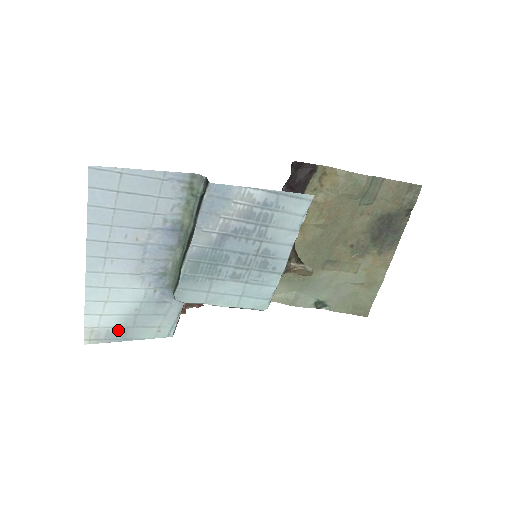
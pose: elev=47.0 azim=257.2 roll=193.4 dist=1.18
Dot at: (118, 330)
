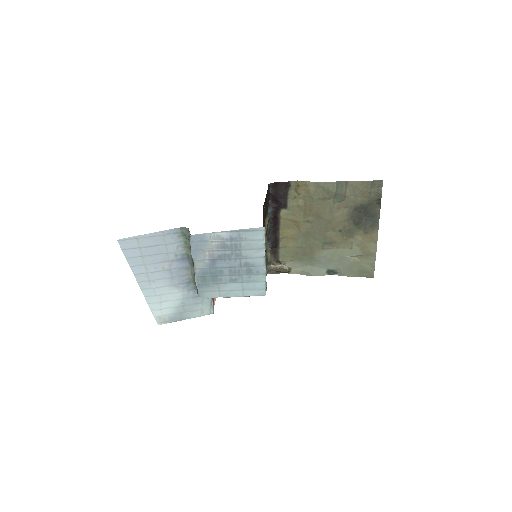
Dot at: (175, 315)
